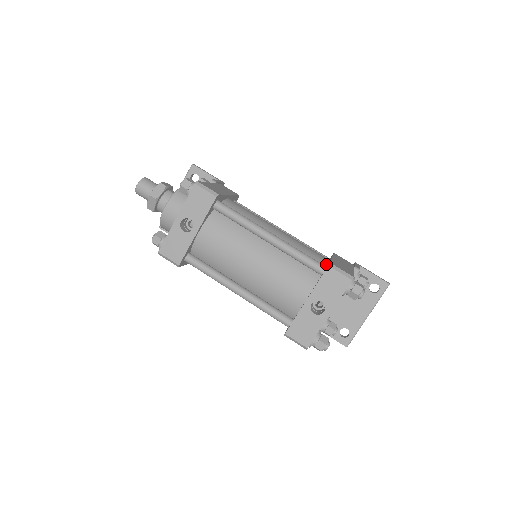
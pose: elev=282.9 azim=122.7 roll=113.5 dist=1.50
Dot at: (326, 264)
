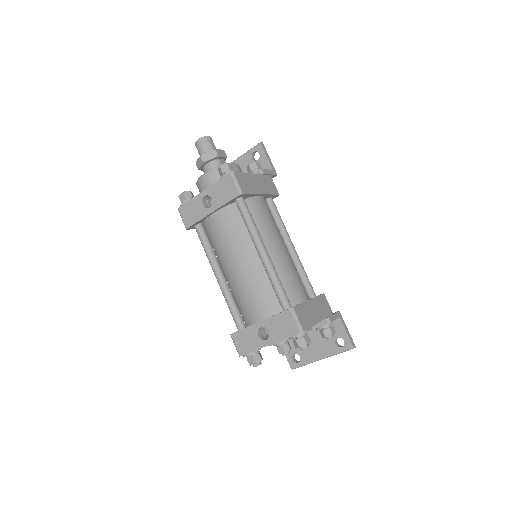
Dot at: (297, 303)
